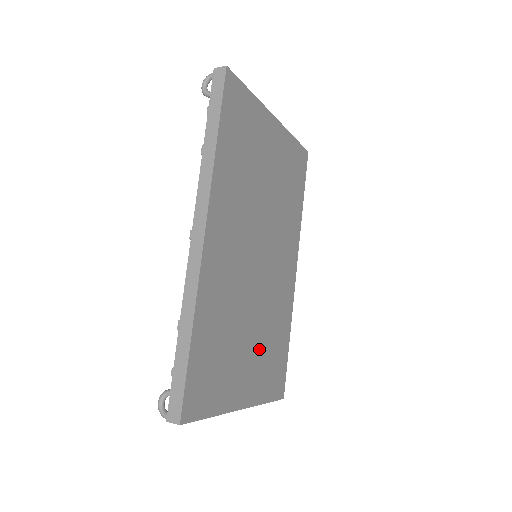
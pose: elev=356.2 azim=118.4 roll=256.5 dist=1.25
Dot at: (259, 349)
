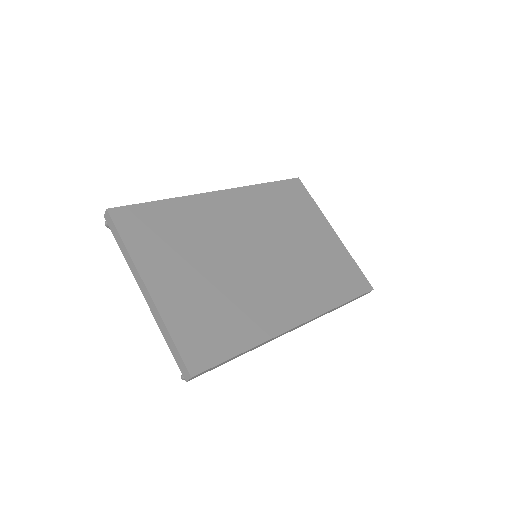
Dot at: (204, 291)
